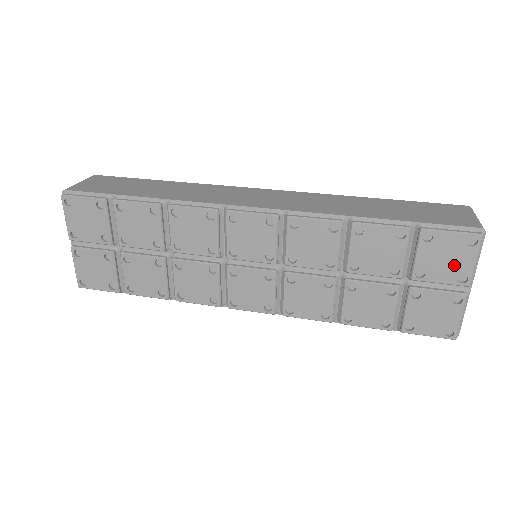
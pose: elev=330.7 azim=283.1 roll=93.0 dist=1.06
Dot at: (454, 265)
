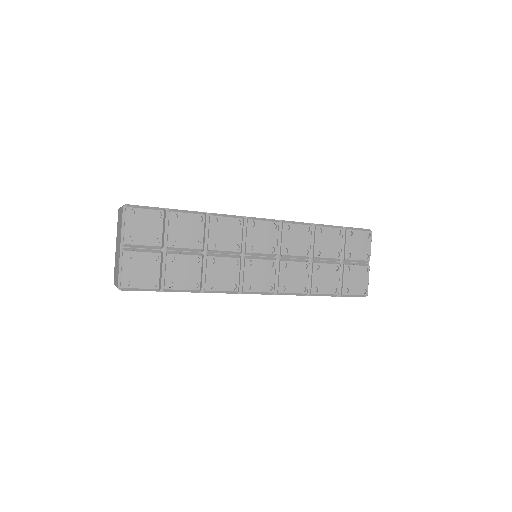
Dot at: (363, 249)
